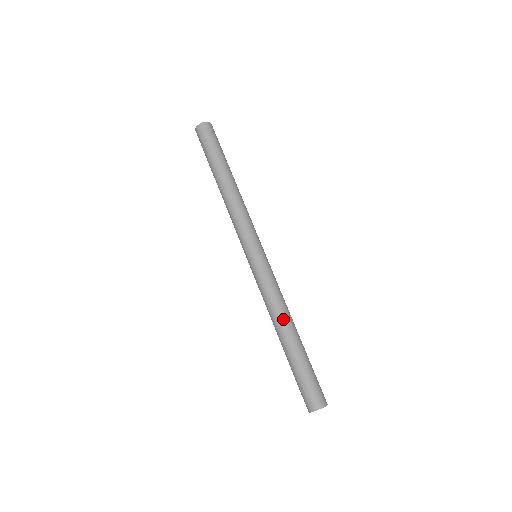
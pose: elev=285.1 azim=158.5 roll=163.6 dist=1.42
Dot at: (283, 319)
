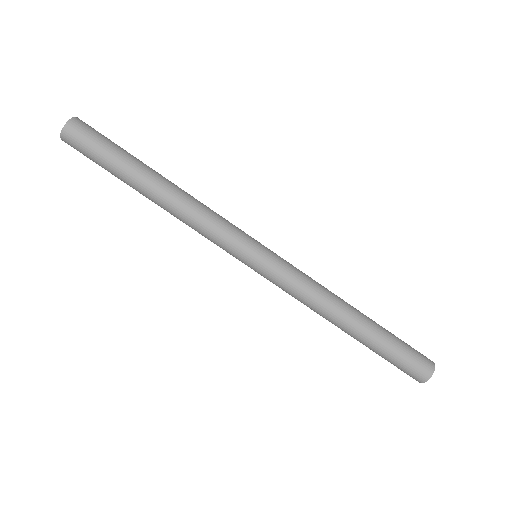
Dot at: (334, 315)
